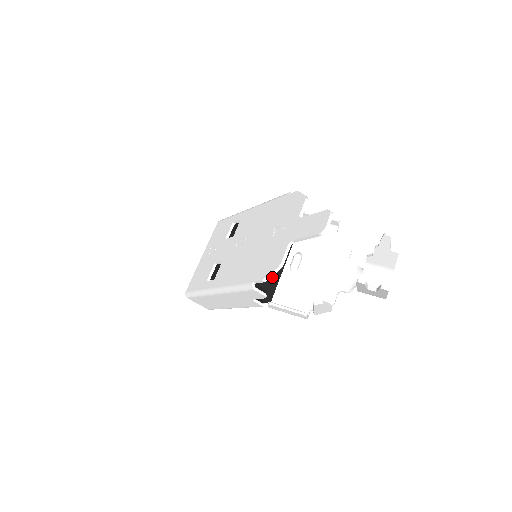
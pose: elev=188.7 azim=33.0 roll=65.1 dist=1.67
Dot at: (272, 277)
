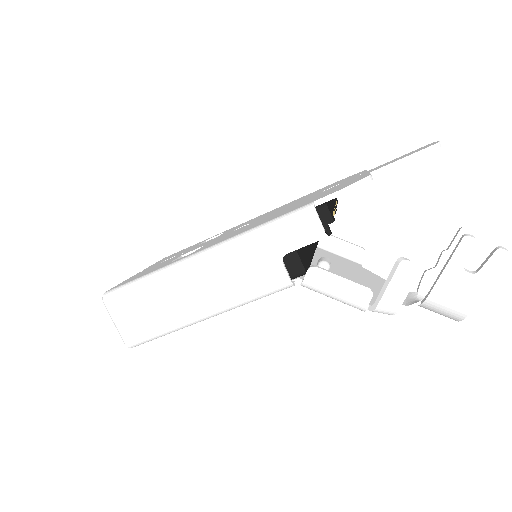
Dot at: (333, 216)
